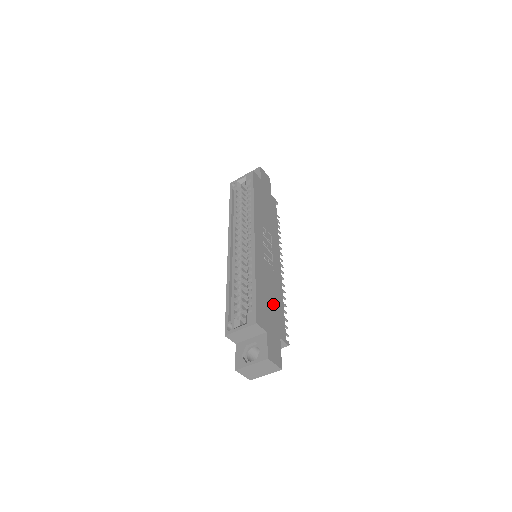
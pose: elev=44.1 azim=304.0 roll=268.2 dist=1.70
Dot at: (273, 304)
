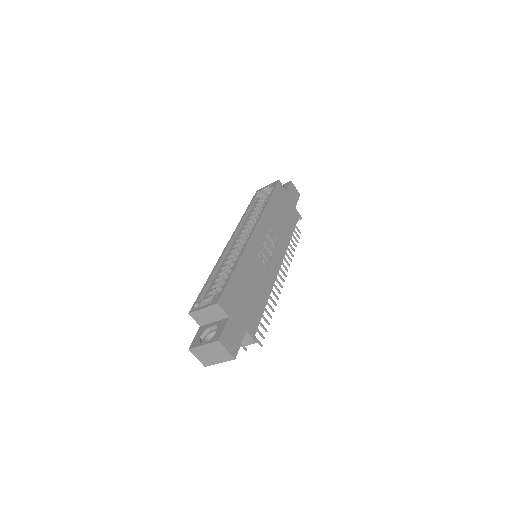
Dot at: (251, 298)
